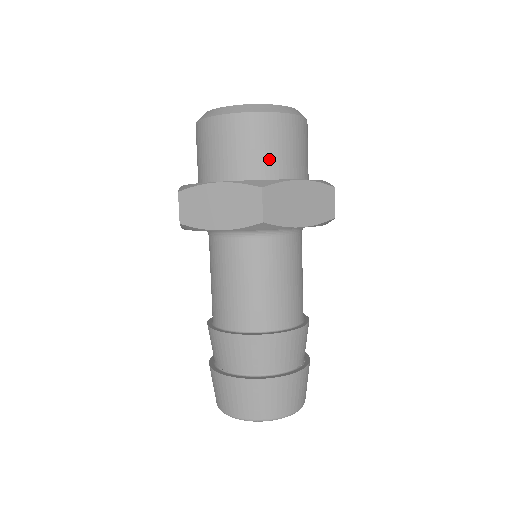
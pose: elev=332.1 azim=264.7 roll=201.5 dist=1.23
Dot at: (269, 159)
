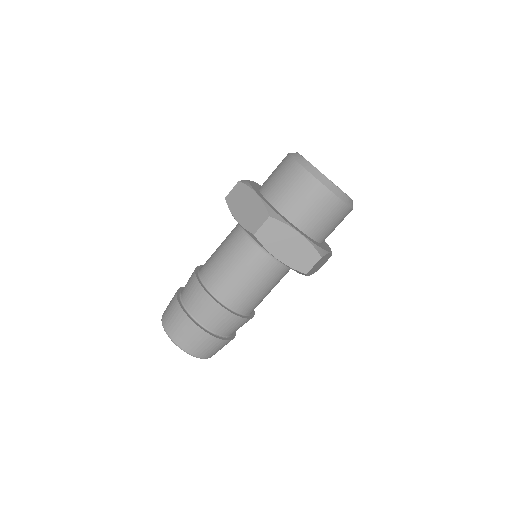
Dot at: (296, 207)
